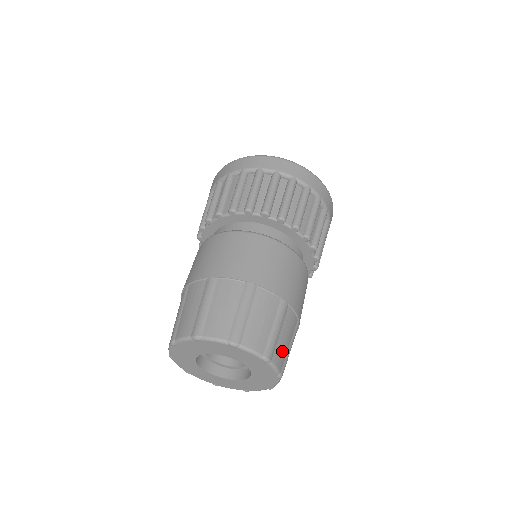
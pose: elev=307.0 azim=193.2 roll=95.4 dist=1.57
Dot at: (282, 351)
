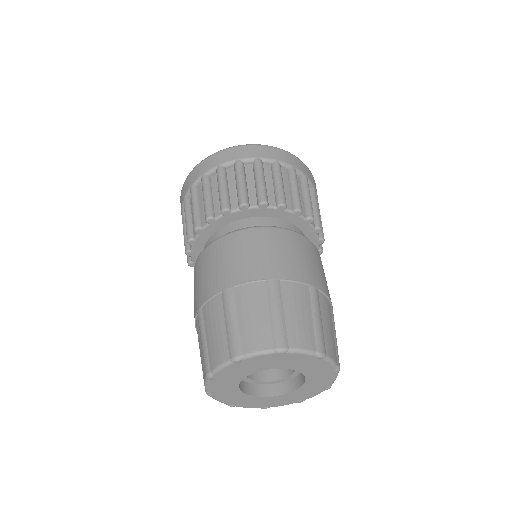
Dot at: occluded
